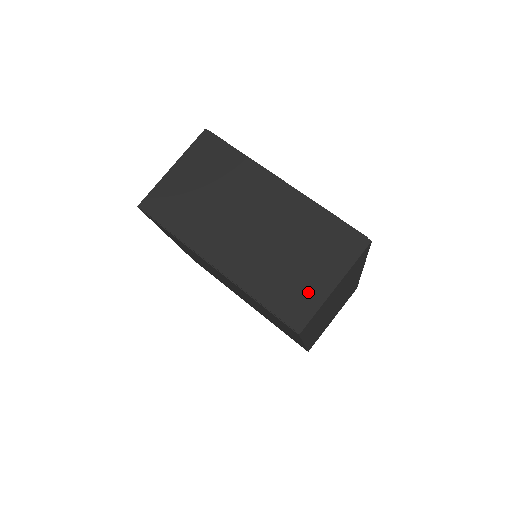
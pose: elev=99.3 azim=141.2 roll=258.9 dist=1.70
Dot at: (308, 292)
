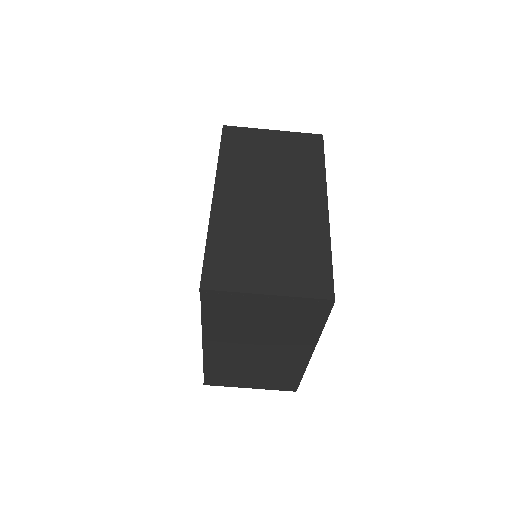
Dot at: (234, 382)
